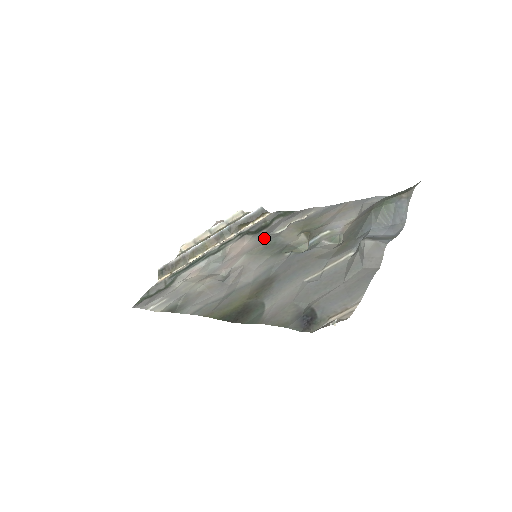
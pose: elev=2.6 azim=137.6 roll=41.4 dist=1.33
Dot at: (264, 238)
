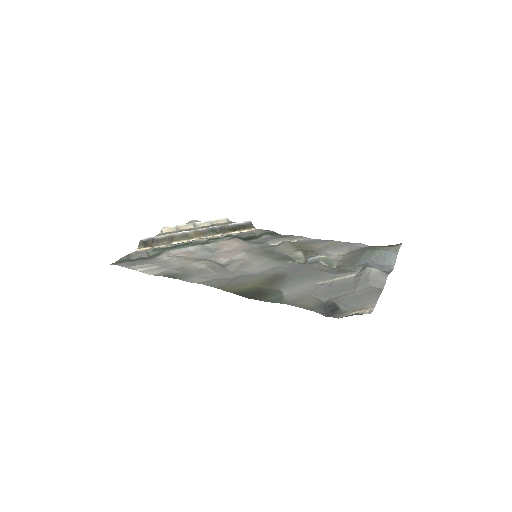
Dot at: (260, 245)
